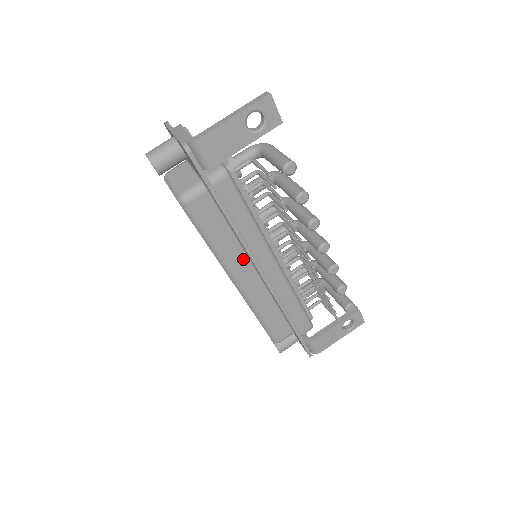
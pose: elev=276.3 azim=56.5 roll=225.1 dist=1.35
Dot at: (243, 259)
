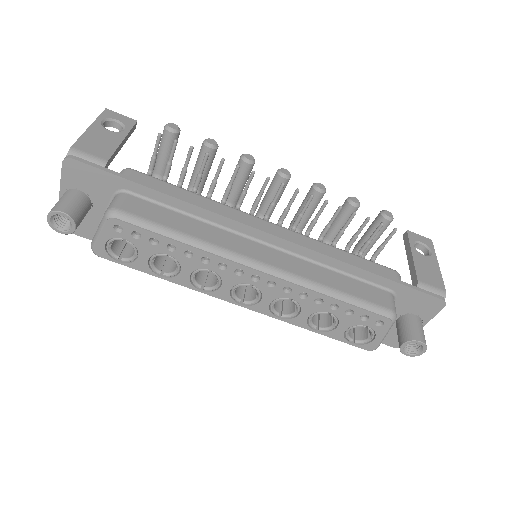
Dot at: (234, 238)
